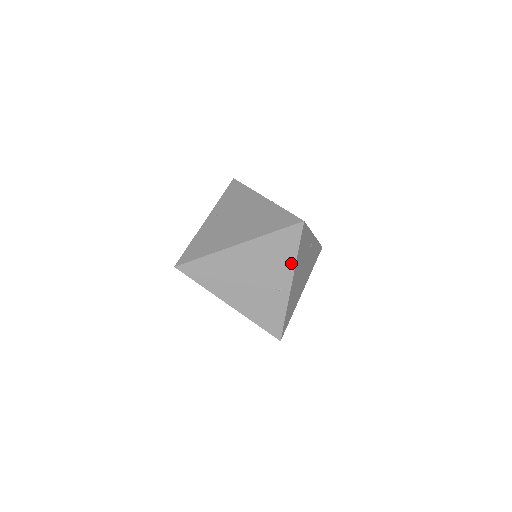
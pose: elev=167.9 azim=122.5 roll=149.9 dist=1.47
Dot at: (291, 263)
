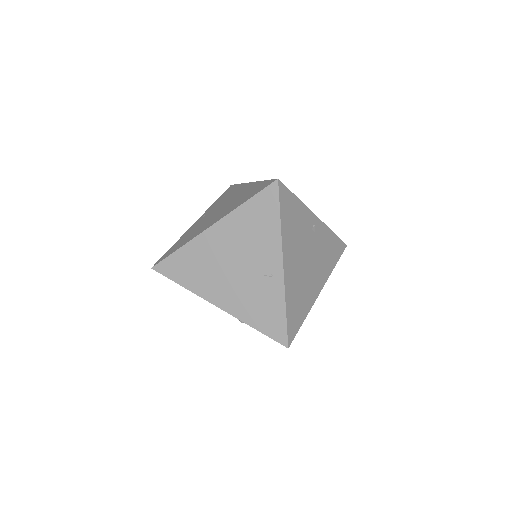
Dot at: (276, 237)
